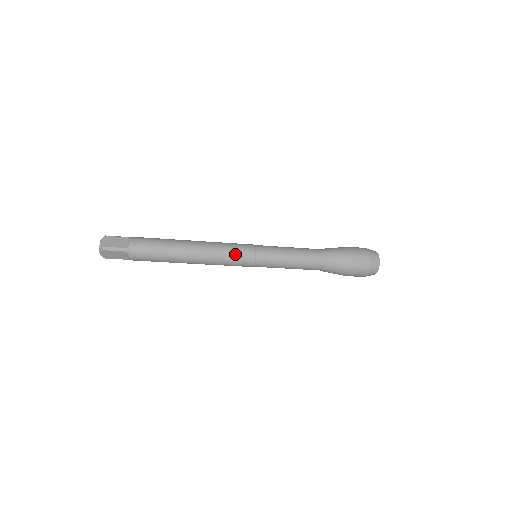
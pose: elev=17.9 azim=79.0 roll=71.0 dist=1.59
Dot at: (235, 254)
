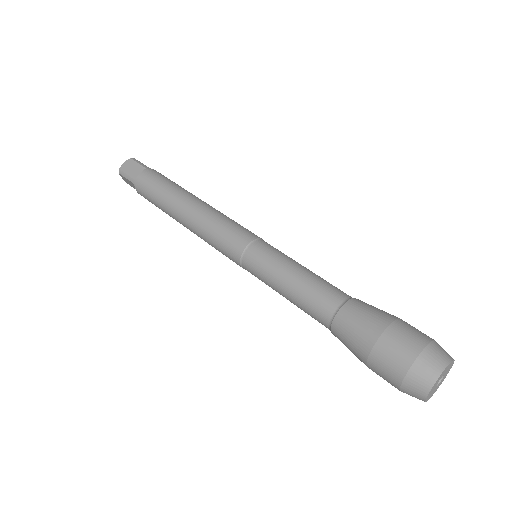
Dot at: occluded
